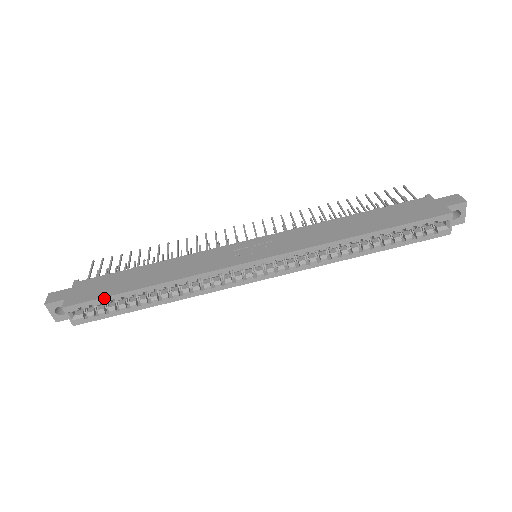
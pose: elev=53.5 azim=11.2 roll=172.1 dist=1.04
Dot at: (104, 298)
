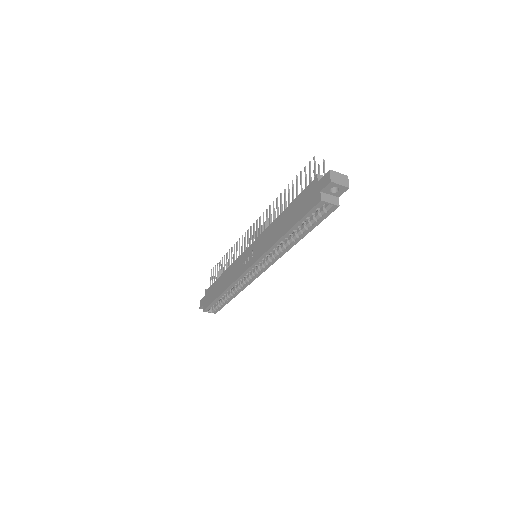
Dot at: (211, 304)
